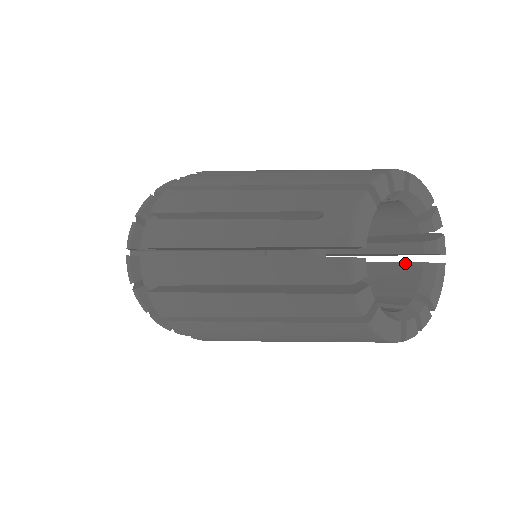
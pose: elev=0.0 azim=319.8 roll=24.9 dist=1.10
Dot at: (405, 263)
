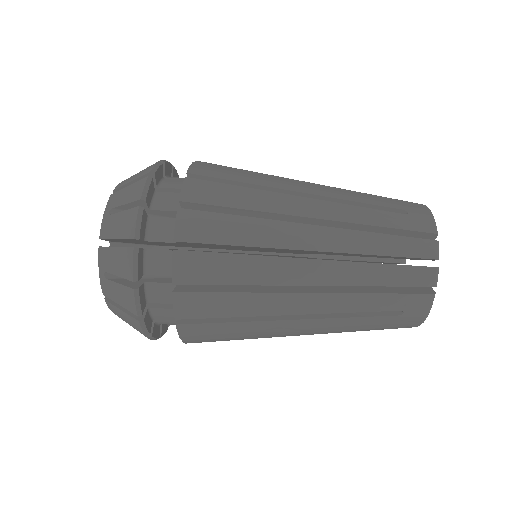
Dot at: occluded
